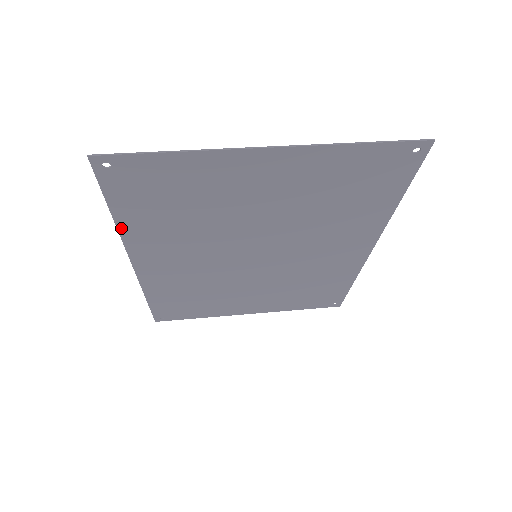
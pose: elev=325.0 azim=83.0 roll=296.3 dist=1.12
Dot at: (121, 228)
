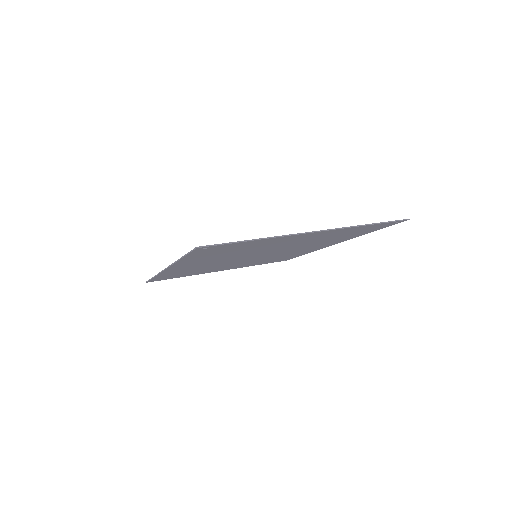
Dot at: (179, 262)
